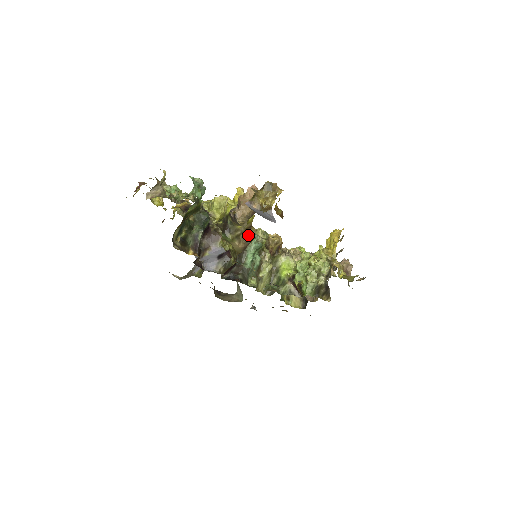
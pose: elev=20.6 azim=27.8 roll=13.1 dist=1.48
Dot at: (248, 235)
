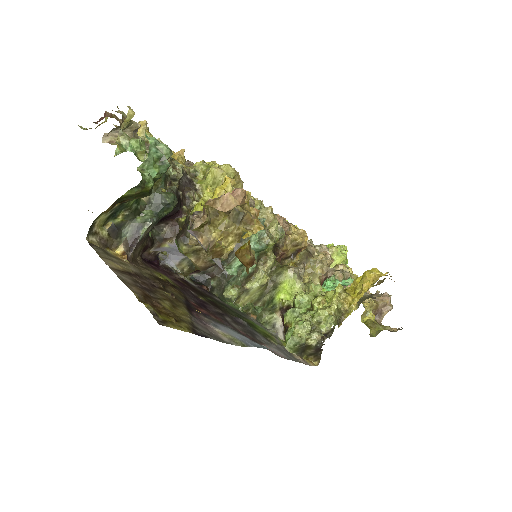
Dot at: occluded
